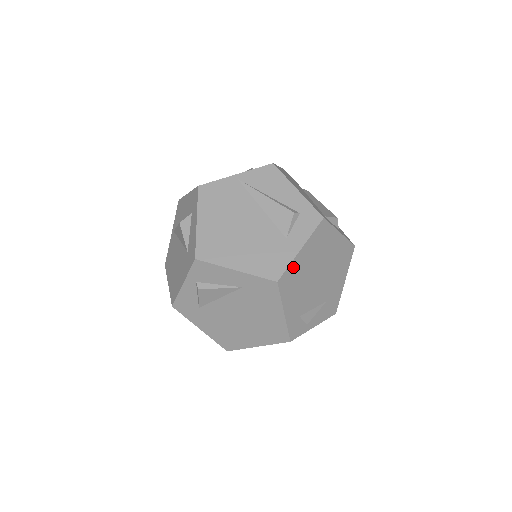
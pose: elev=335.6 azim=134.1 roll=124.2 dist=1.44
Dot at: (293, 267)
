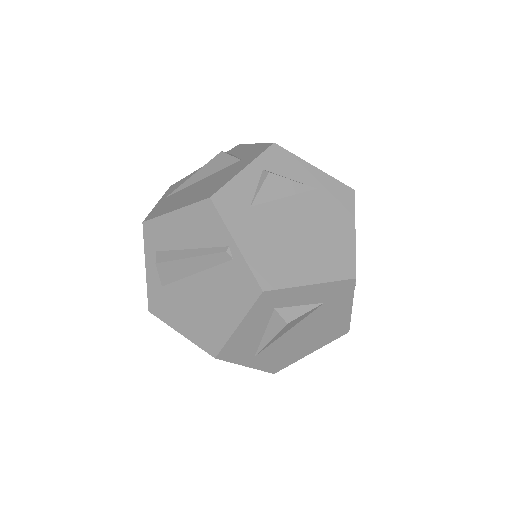
Dot at: occluded
